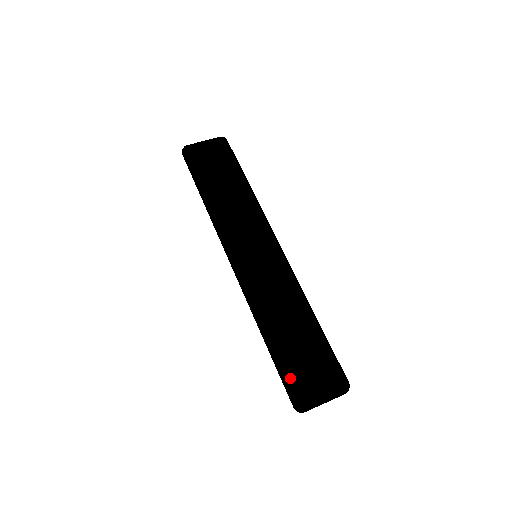
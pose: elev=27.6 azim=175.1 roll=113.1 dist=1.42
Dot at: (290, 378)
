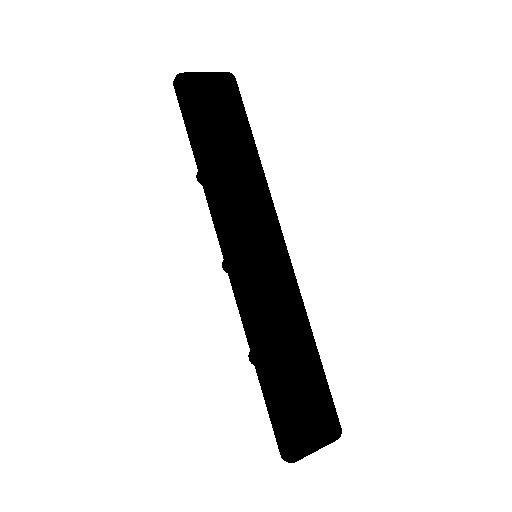
Dot at: (285, 424)
